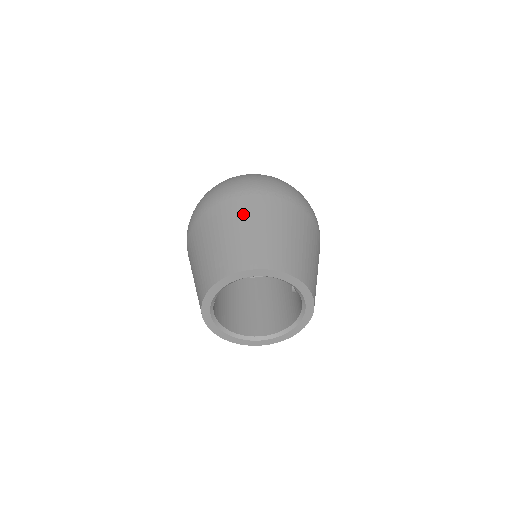
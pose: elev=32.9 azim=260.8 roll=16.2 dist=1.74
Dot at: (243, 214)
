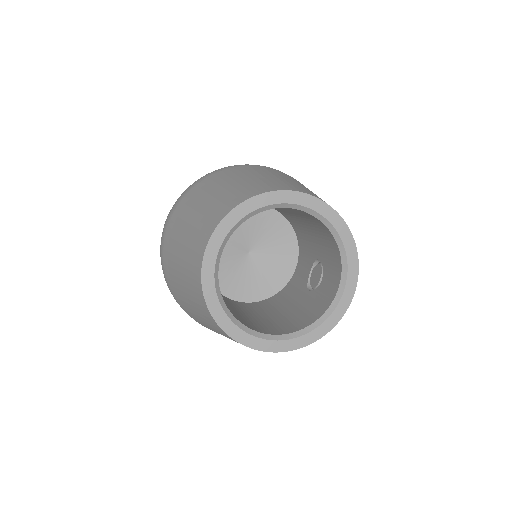
Dot at: (256, 171)
